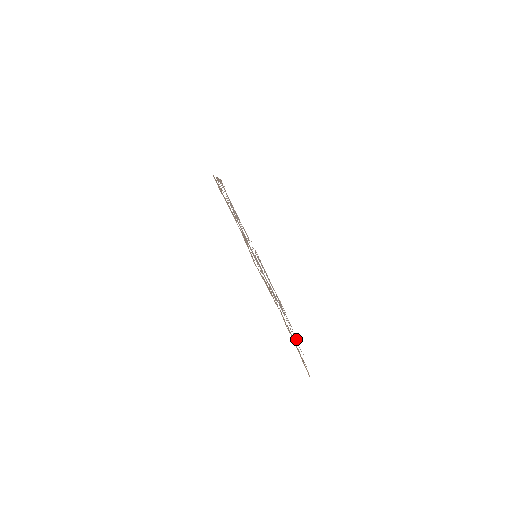
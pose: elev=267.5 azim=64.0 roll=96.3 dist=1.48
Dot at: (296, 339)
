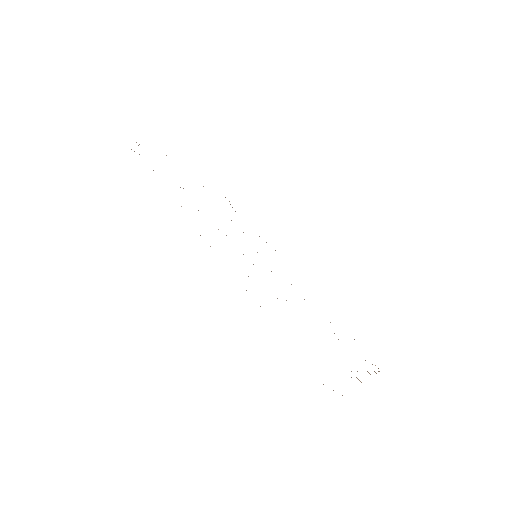
Dot at: occluded
